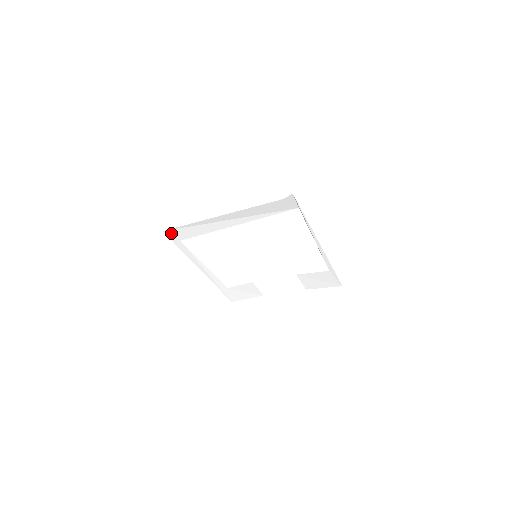
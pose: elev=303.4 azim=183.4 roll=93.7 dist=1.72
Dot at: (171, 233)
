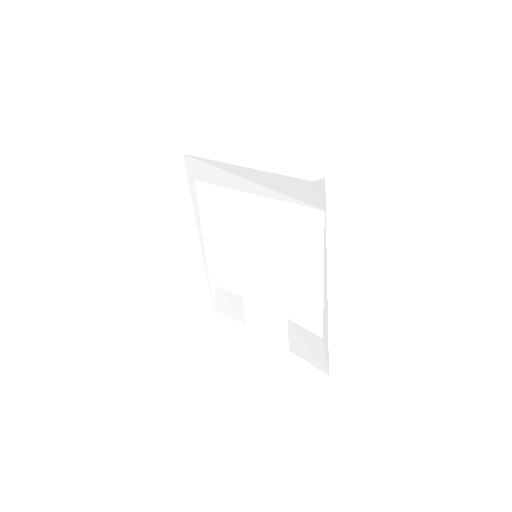
Dot at: (190, 162)
